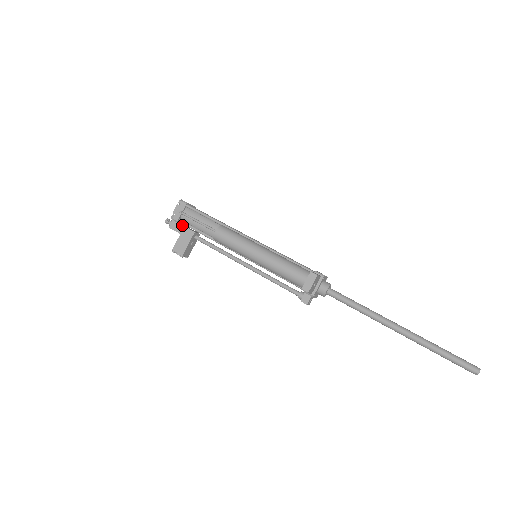
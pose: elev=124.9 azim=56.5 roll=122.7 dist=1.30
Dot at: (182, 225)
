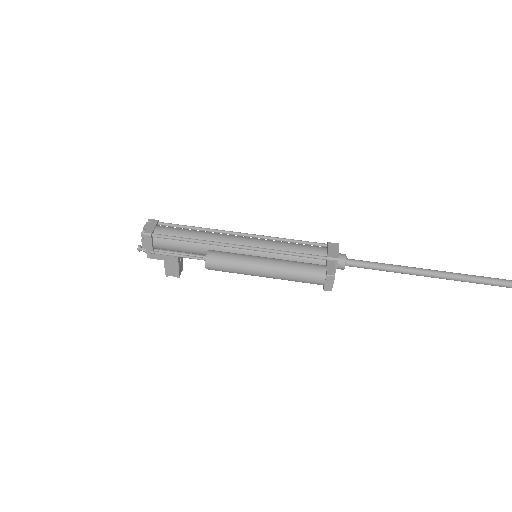
Dot at: occluded
